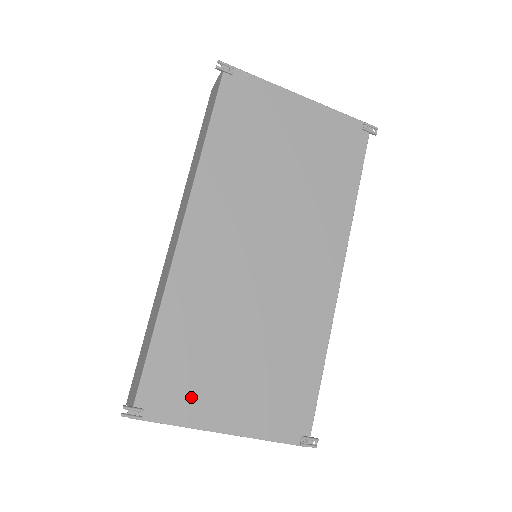
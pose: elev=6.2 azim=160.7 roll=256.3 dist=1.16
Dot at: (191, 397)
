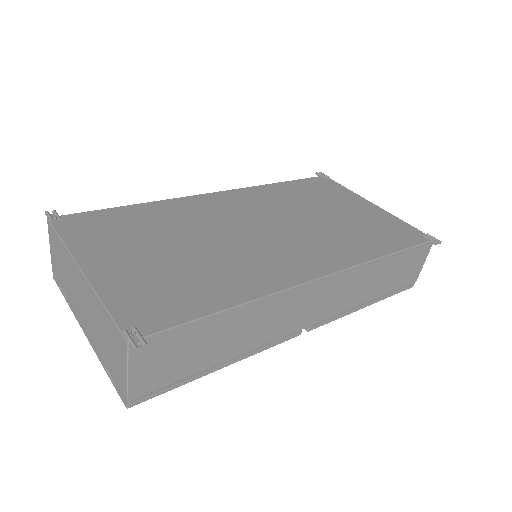
Dot at: (97, 238)
